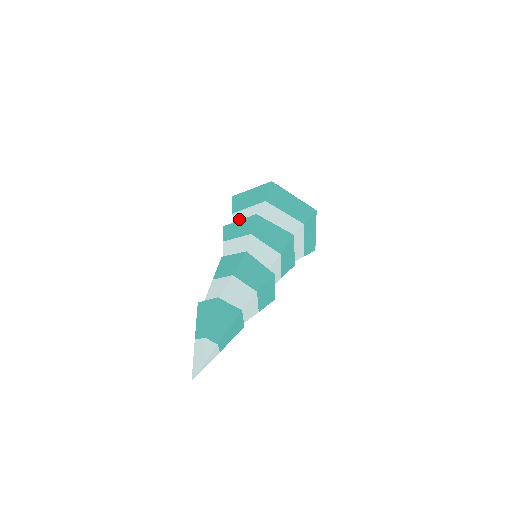
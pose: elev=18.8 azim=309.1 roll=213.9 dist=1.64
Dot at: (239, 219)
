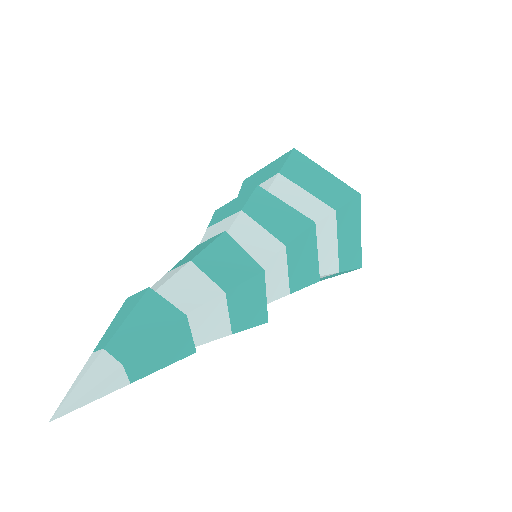
Dot at: occluded
